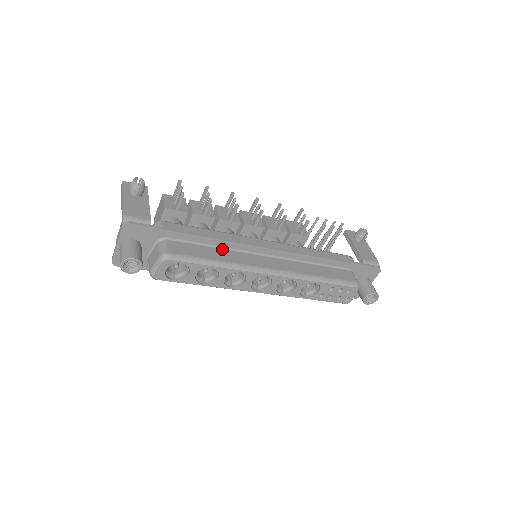
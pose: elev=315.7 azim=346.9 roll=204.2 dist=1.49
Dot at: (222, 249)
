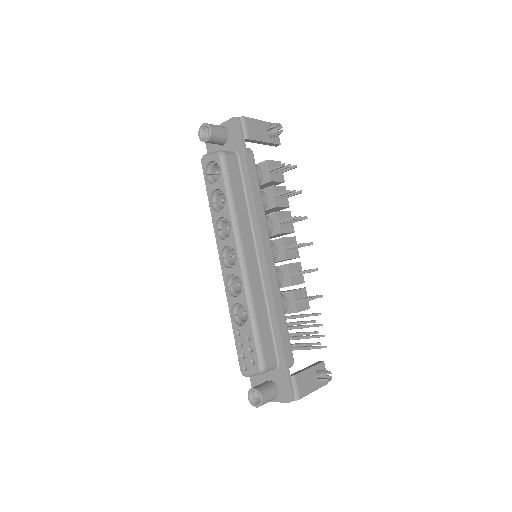
Dot at: (247, 209)
